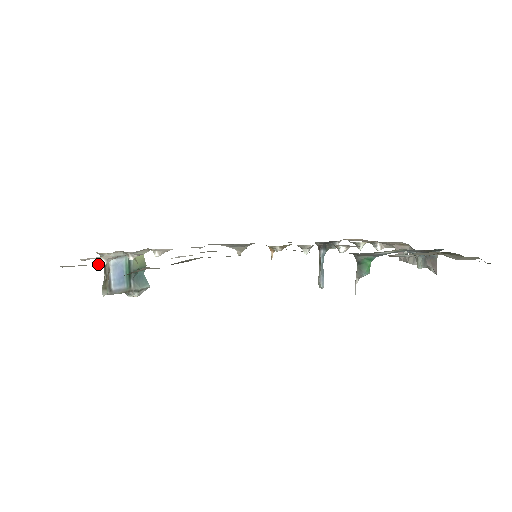
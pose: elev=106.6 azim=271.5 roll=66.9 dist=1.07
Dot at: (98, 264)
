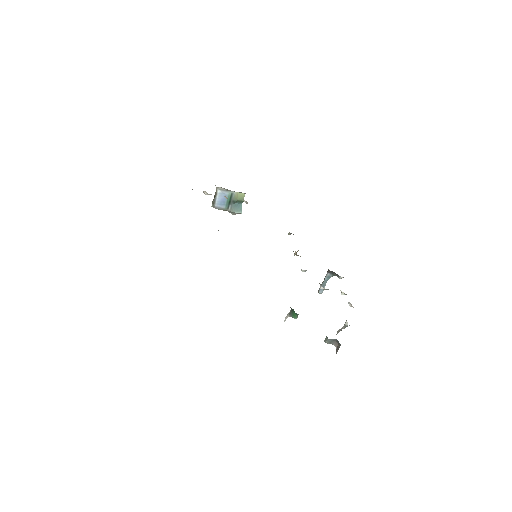
Dot at: occluded
